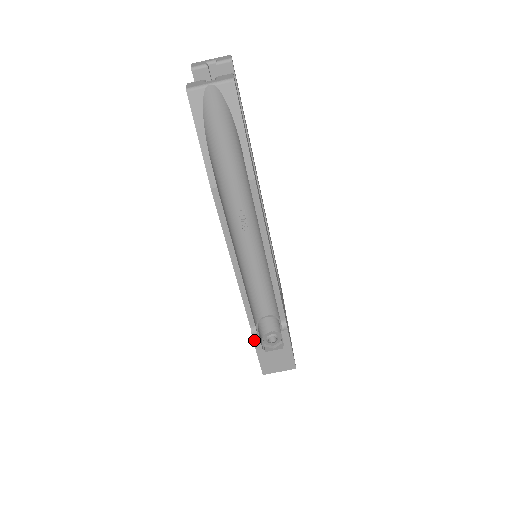
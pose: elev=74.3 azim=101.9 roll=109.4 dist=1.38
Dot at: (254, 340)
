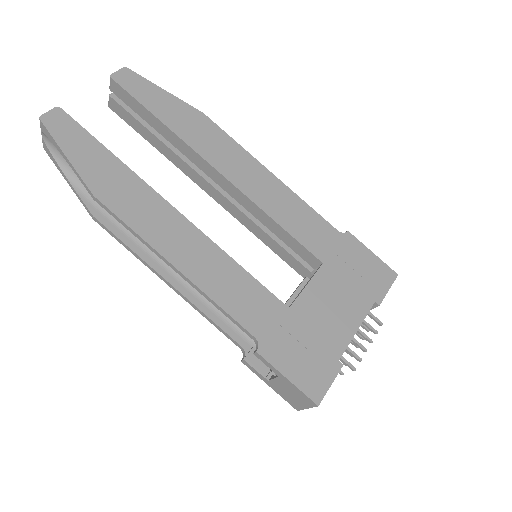
Dot at: (247, 365)
